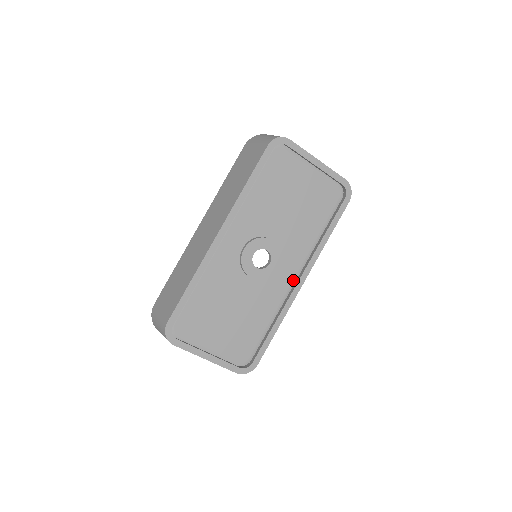
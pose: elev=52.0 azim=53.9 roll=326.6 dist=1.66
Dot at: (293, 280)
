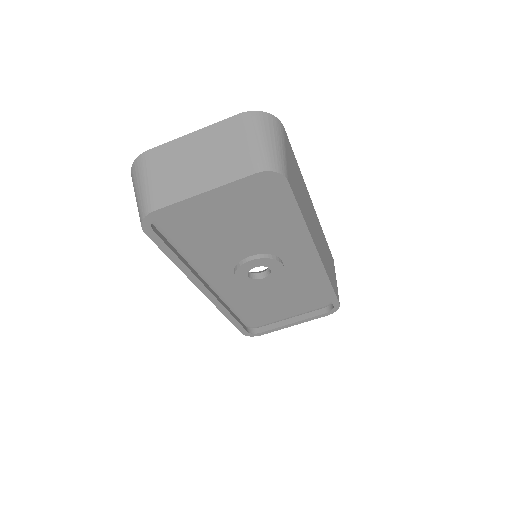
Dot at: (308, 254)
